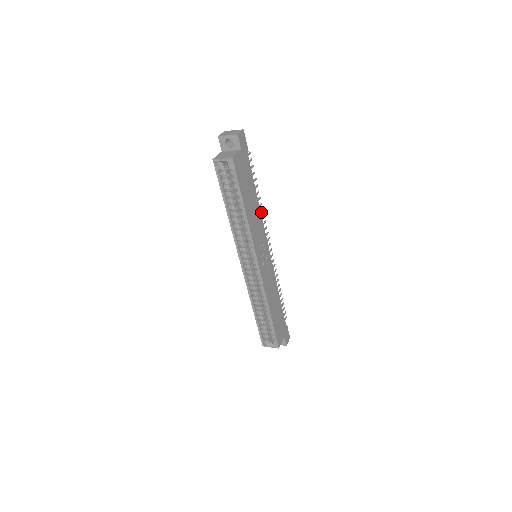
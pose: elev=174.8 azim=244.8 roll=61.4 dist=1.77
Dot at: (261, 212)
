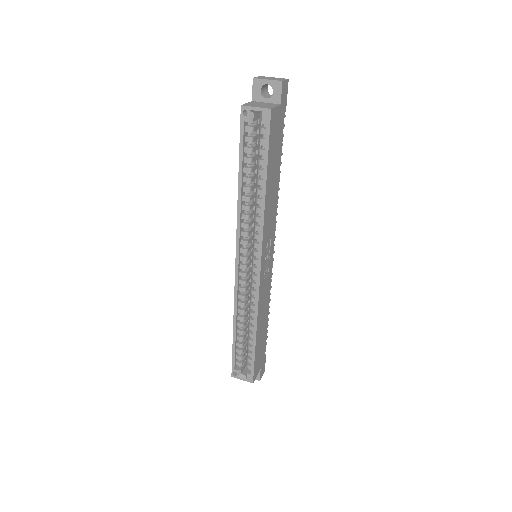
Dot at: occluded
